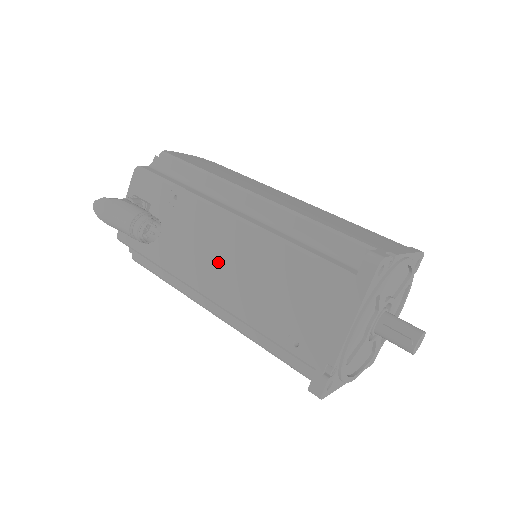
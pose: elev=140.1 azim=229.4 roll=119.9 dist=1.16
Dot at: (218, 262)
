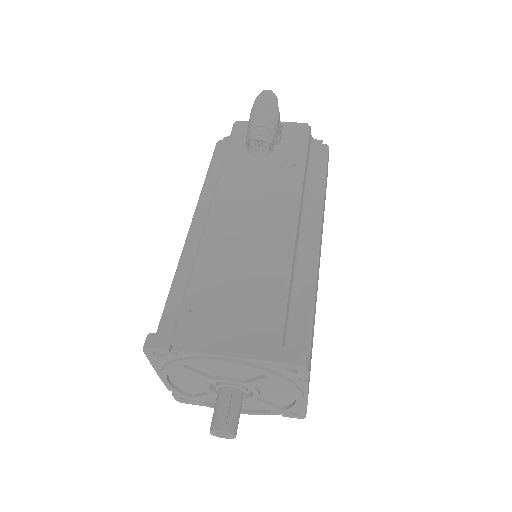
Dot at: (247, 217)
